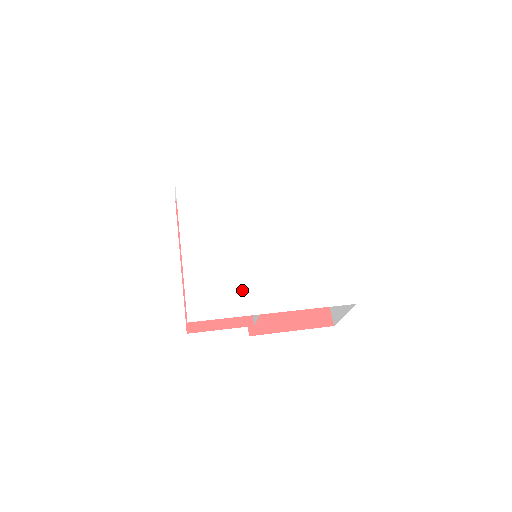
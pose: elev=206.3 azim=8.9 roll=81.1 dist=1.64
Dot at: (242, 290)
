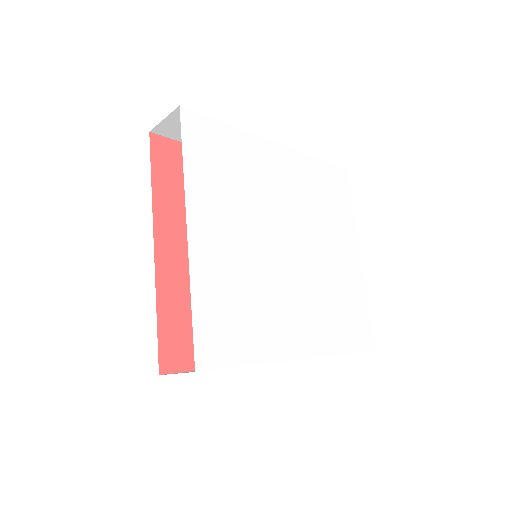
Dot at: (267, 319)
